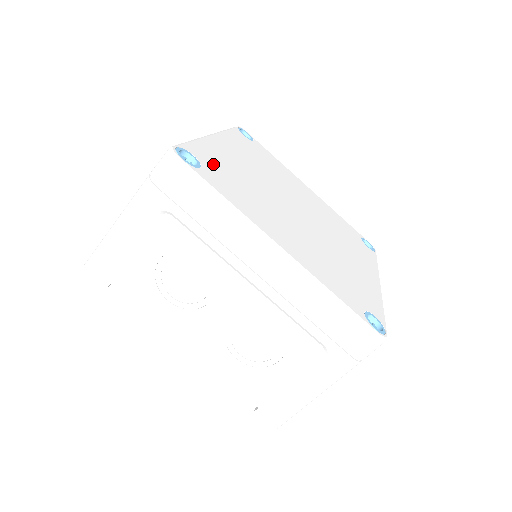
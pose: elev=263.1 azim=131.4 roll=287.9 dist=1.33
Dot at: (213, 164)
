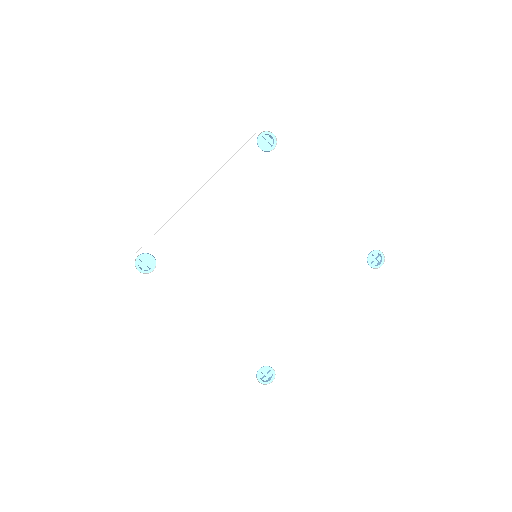
Dot at: (172, 254)
